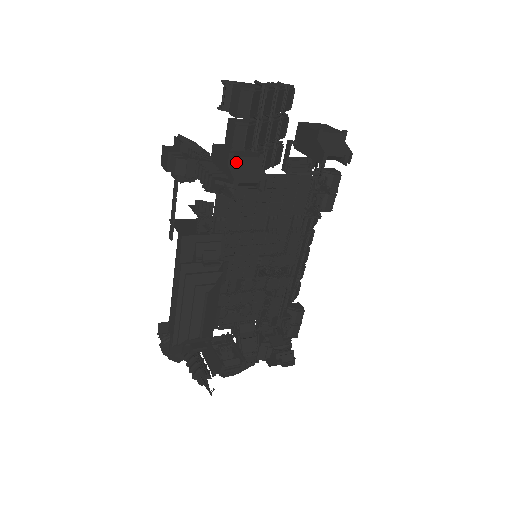
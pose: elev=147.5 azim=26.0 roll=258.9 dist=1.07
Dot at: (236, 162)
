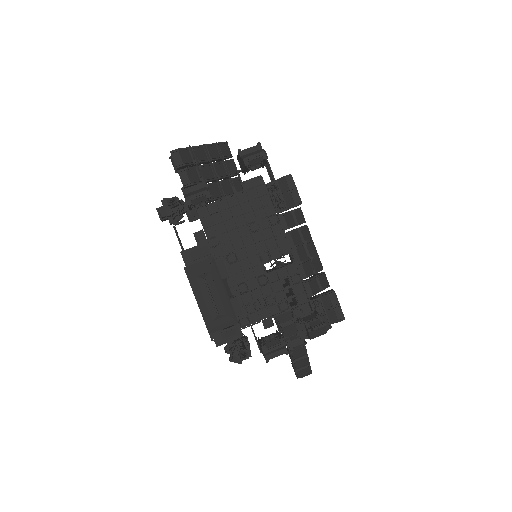
Dot at: (188, 191)
